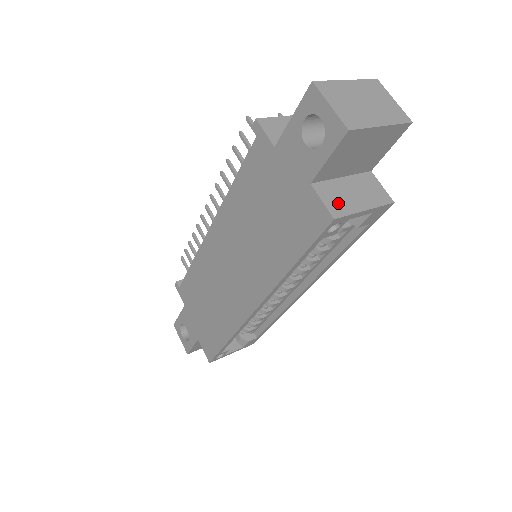
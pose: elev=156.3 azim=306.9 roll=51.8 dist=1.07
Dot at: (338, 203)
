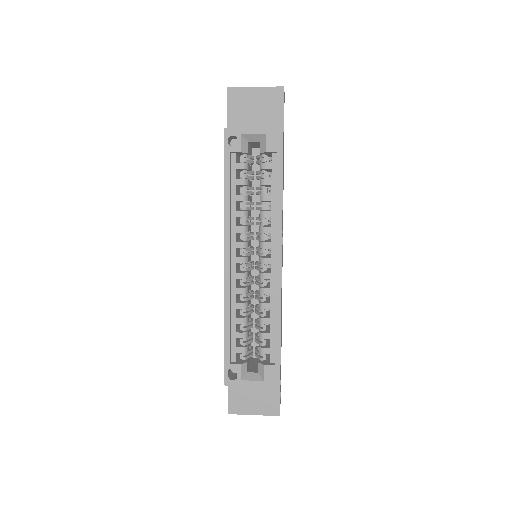
Dot at: occluded
